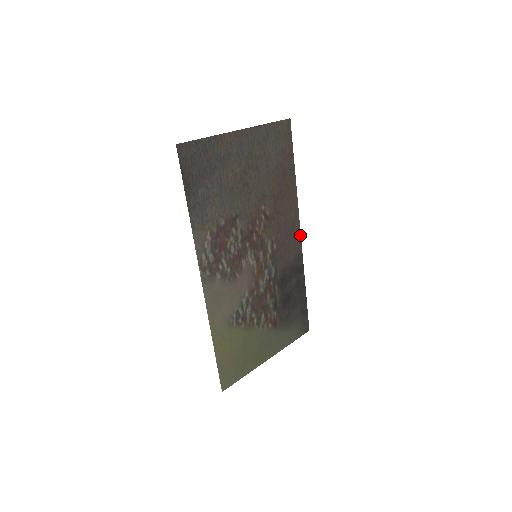
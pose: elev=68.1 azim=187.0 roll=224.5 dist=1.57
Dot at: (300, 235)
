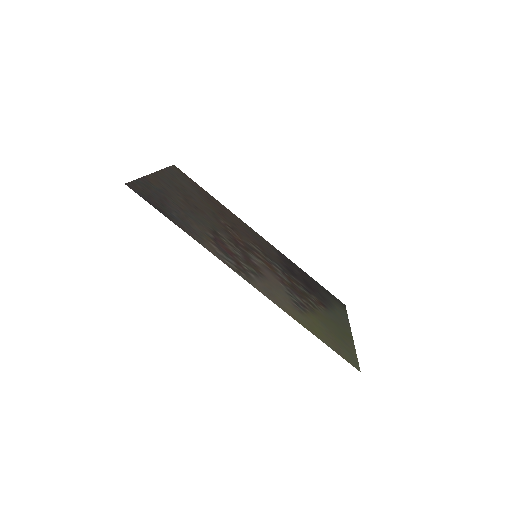
Dot at: (262, 238)
